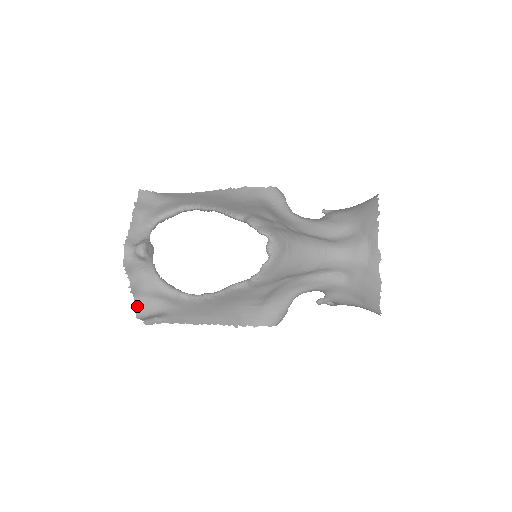
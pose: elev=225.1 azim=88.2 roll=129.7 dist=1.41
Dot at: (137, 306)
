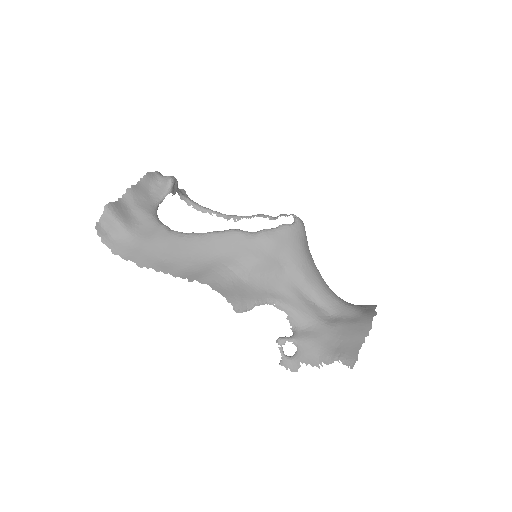
Dot at: (116, 202)
